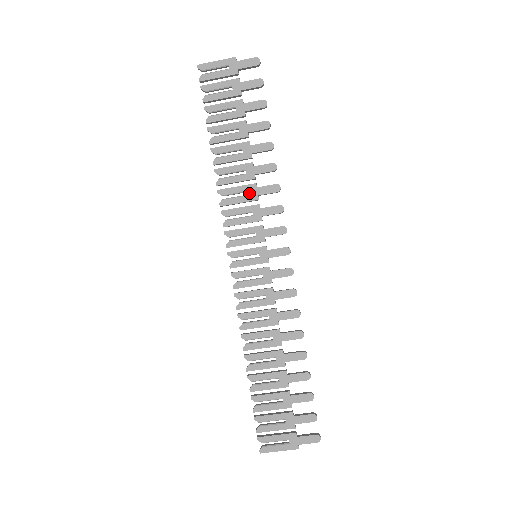
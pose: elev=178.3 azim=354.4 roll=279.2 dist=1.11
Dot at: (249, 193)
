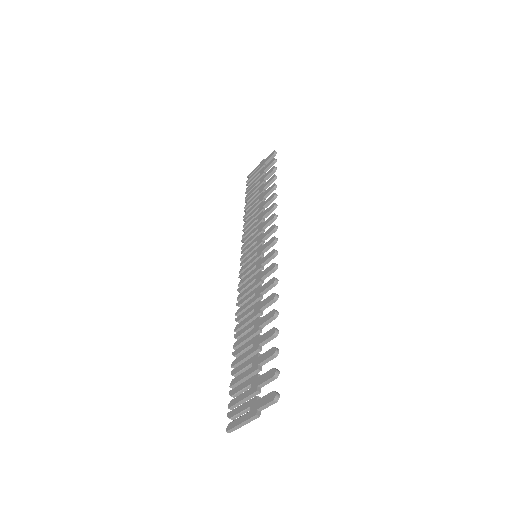
Dot at: (258, 219)
